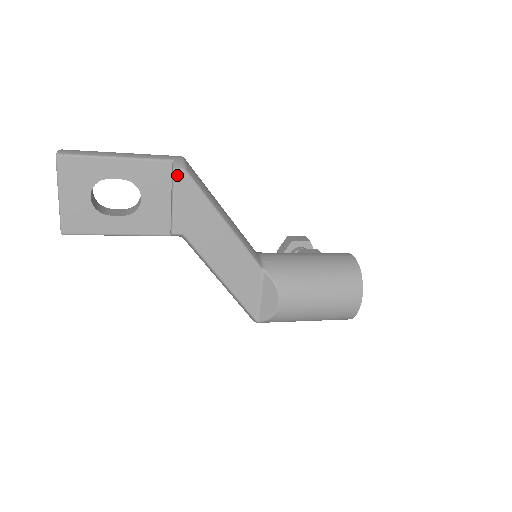
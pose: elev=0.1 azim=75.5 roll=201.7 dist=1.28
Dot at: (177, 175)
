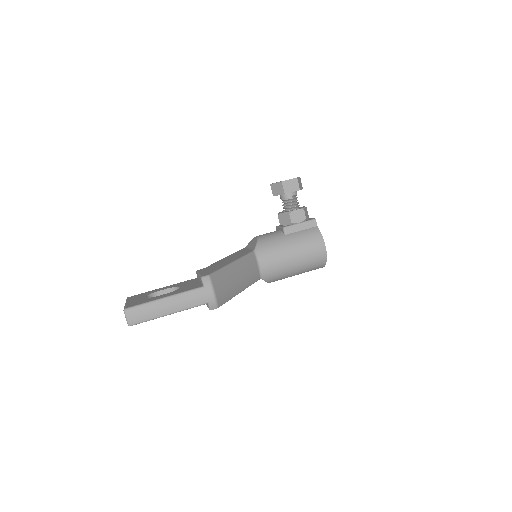
Dot at: (212, 309)
